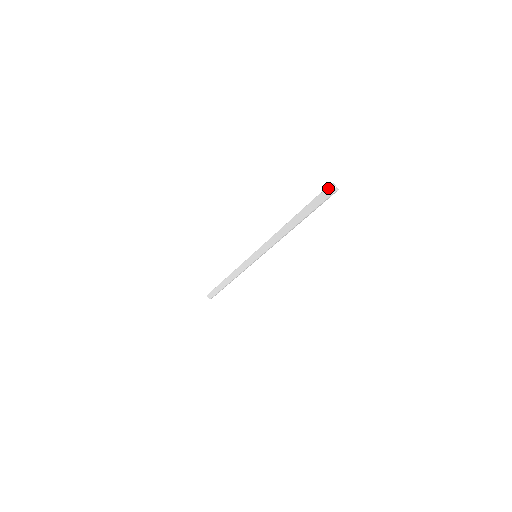
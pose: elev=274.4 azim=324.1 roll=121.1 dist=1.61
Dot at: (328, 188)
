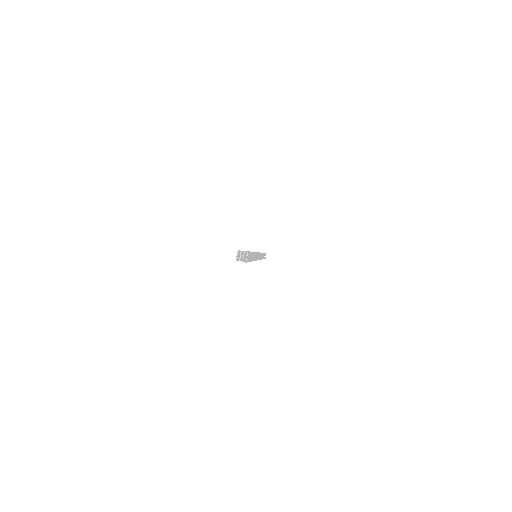
Dot at: (237, 252)
